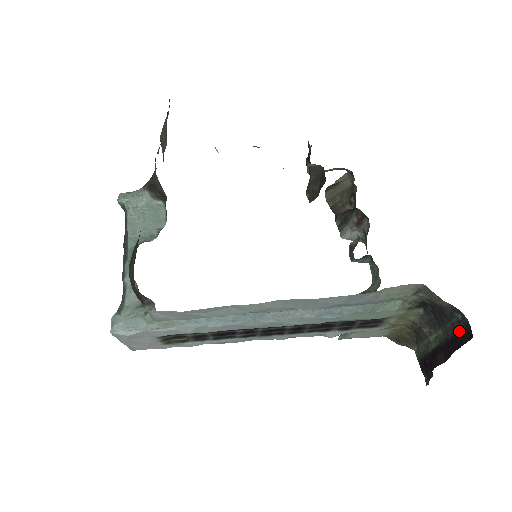
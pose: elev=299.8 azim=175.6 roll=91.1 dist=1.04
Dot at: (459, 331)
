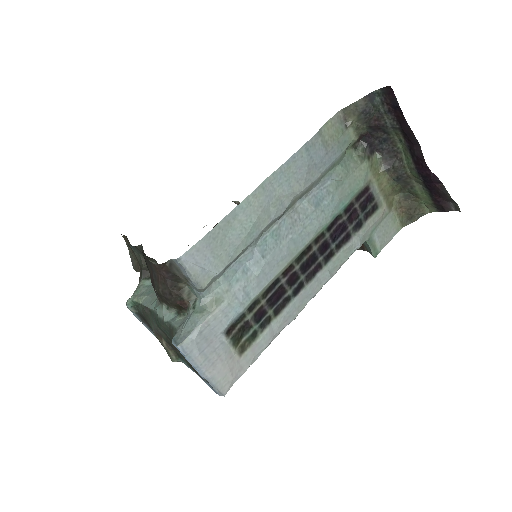
Dot at: (390, 107)
